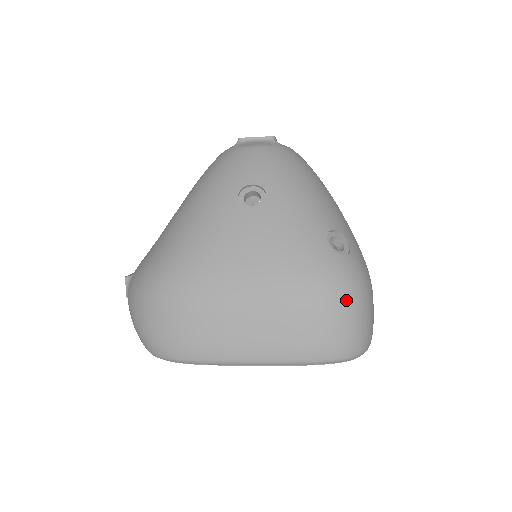
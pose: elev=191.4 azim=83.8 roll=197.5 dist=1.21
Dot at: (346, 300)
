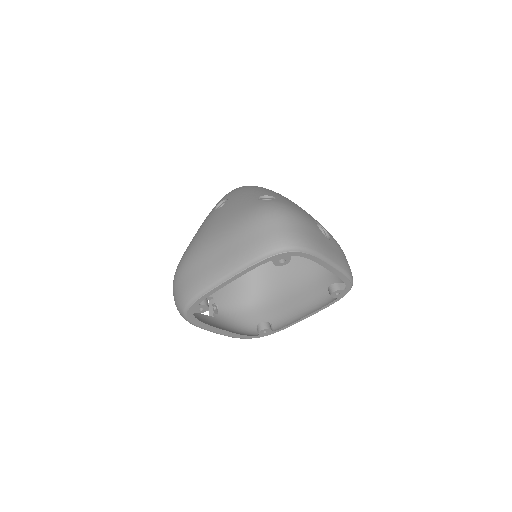
Dot at: (267, 216)
